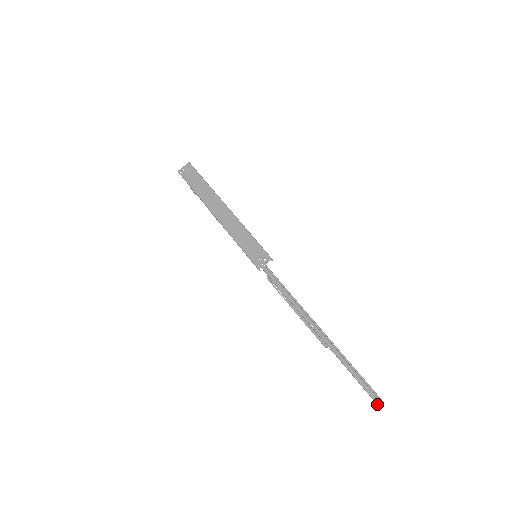
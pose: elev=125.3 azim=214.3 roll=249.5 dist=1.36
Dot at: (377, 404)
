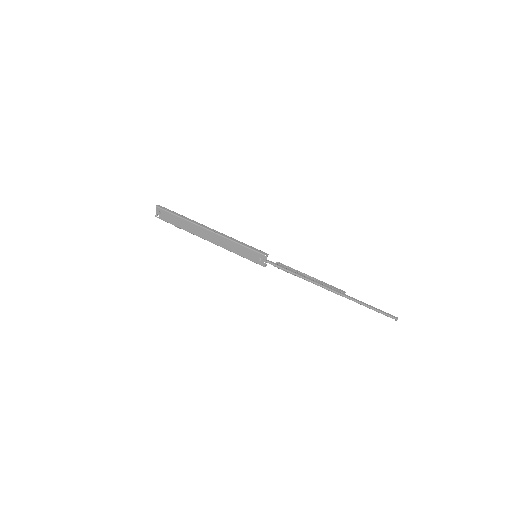
Dot at: occluded
